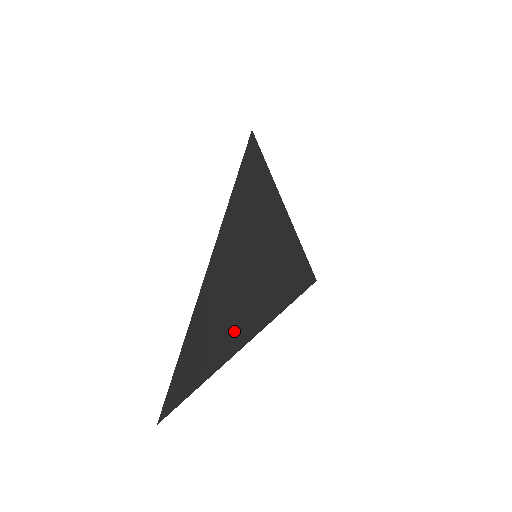
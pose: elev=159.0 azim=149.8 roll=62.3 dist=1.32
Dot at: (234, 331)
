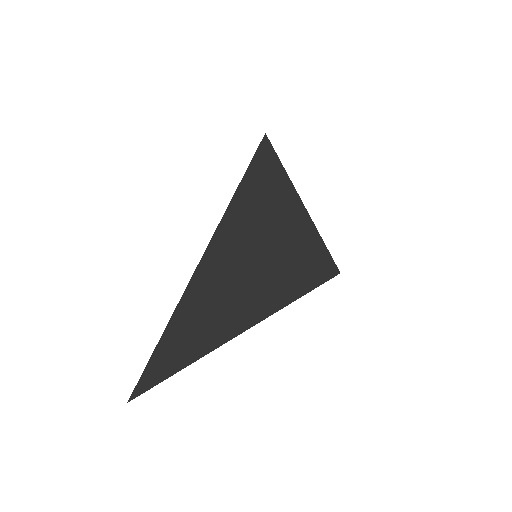
Dot at: (220, 327)
